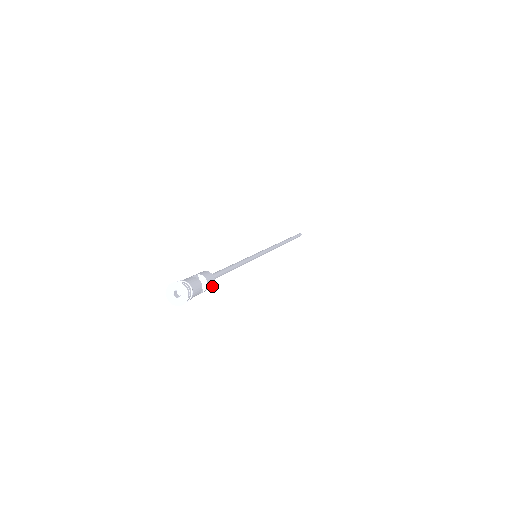
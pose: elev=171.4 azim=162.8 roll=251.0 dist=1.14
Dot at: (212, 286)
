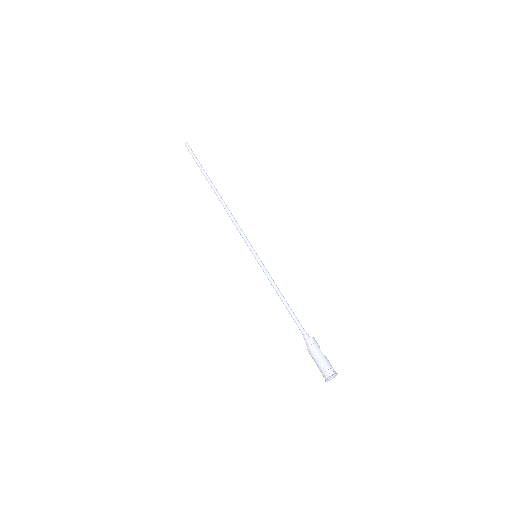
Dot at: occluded
